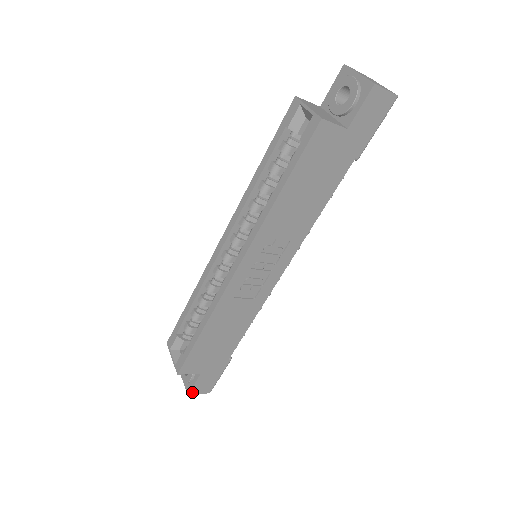
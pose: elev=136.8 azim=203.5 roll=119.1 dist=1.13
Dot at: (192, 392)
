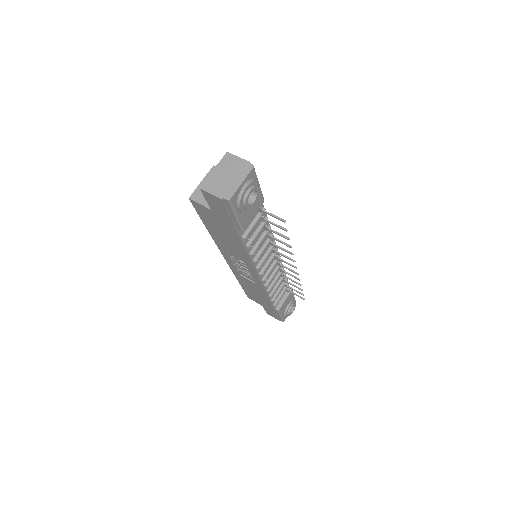
Dot at: (268, 313)
